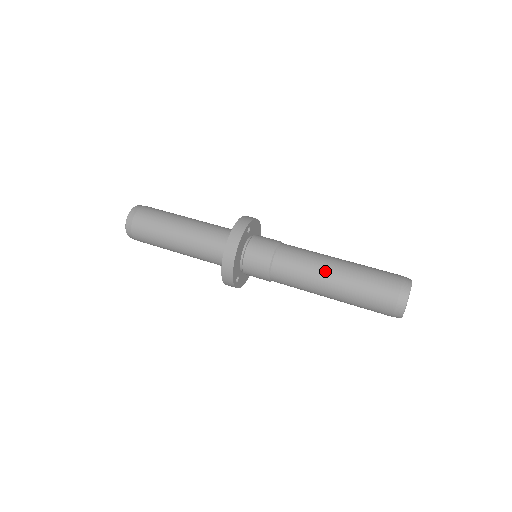
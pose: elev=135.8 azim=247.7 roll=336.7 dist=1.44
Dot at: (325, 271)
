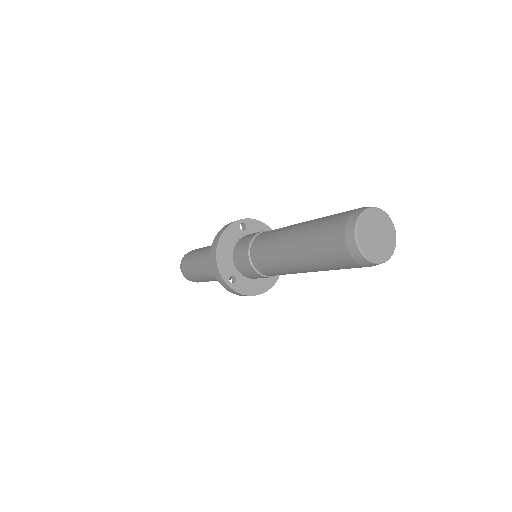
Dot at: (287, 232)
